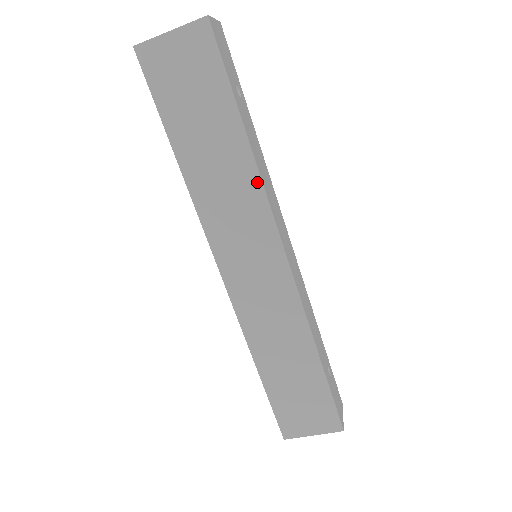
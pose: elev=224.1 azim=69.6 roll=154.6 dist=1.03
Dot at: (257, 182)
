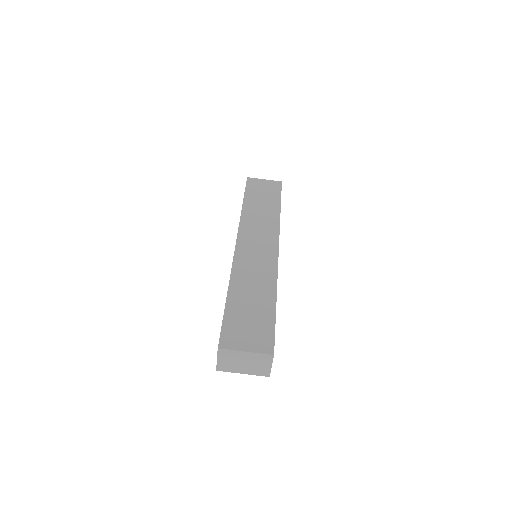
Dot at: (277, 221)
